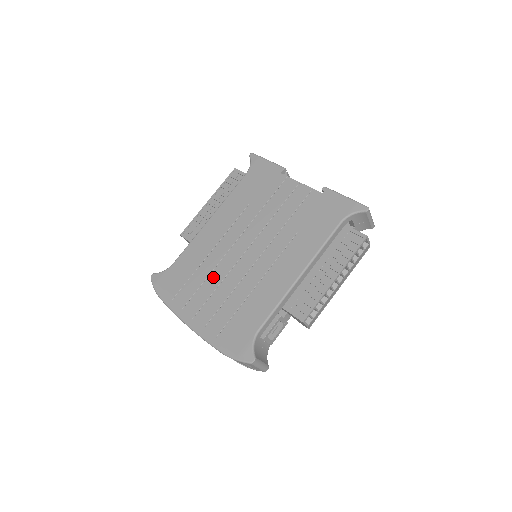
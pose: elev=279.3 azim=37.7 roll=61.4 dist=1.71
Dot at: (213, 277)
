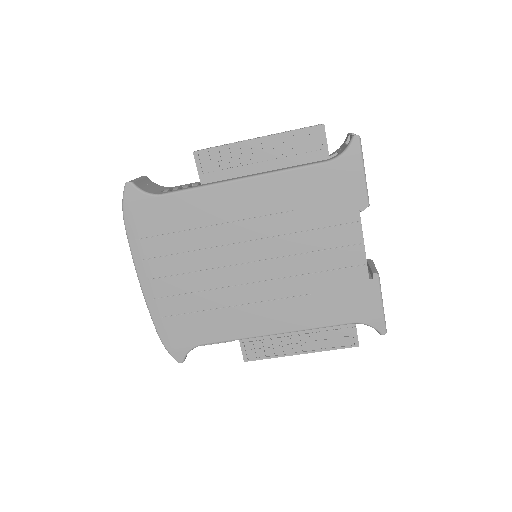
Dot at: (196, 258)
